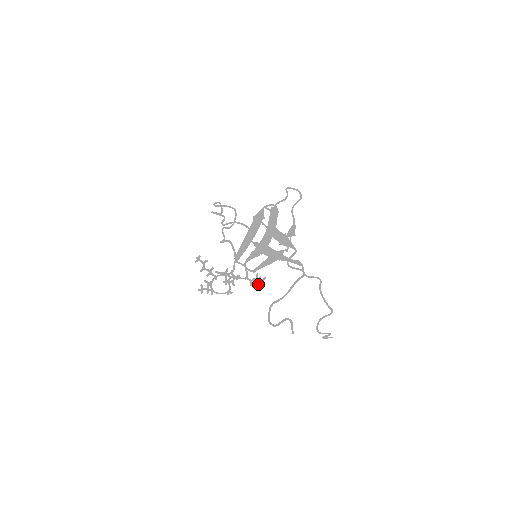
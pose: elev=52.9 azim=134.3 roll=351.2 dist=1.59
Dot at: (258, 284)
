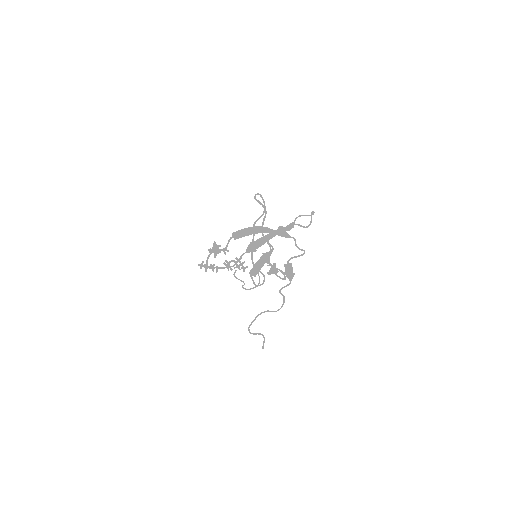
Dot at: occluded
